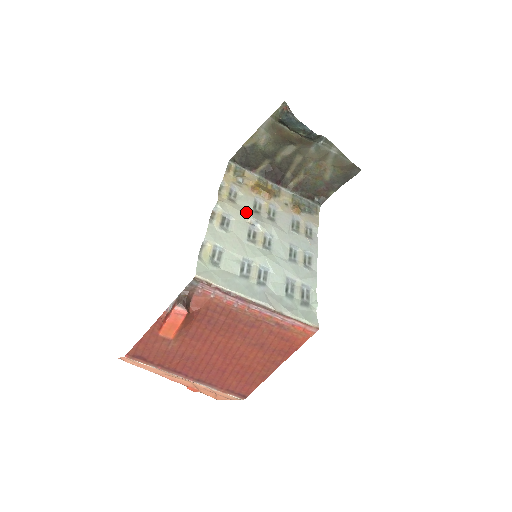
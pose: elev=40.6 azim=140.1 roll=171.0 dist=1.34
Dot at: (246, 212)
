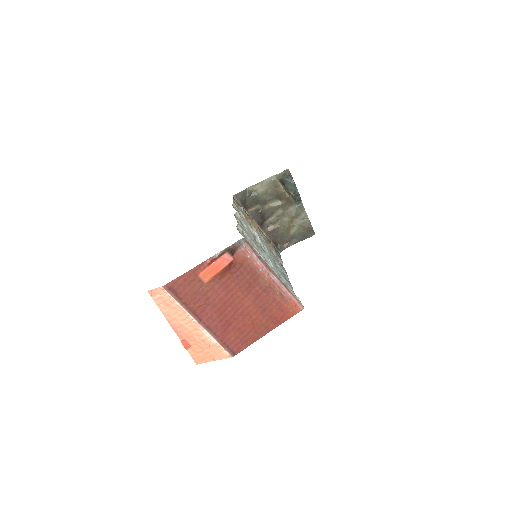
Dot at: (250, 227)
